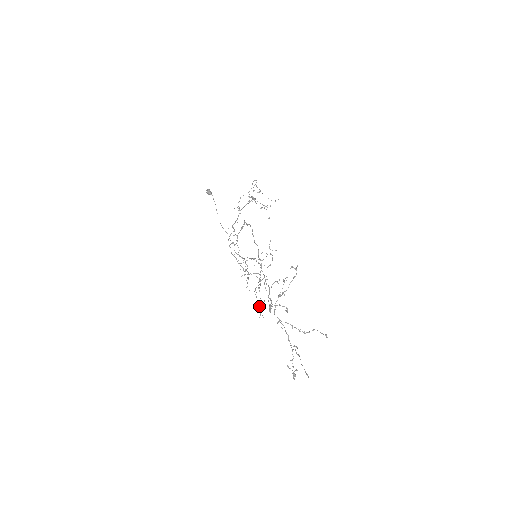
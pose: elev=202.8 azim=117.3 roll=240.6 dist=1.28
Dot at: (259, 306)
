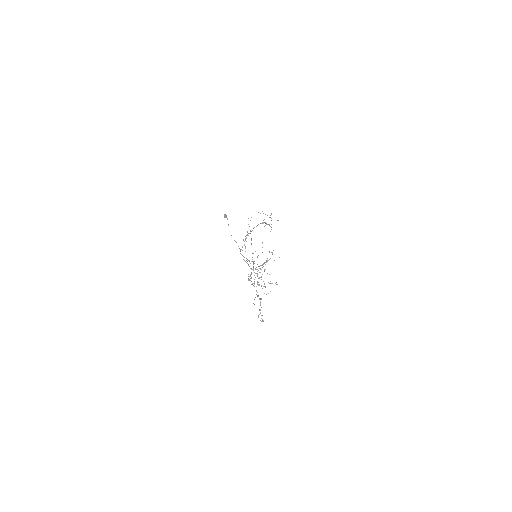
Dot at: occluded
